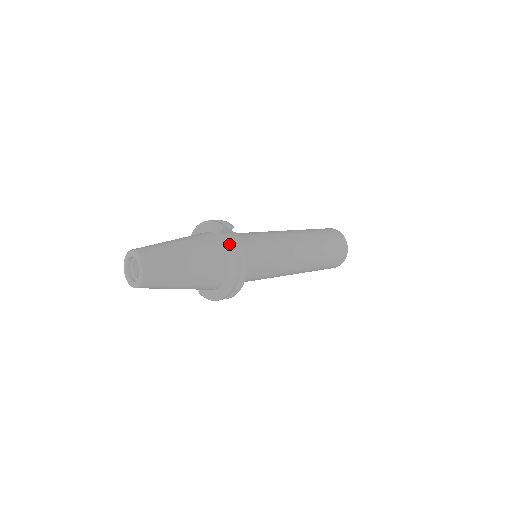
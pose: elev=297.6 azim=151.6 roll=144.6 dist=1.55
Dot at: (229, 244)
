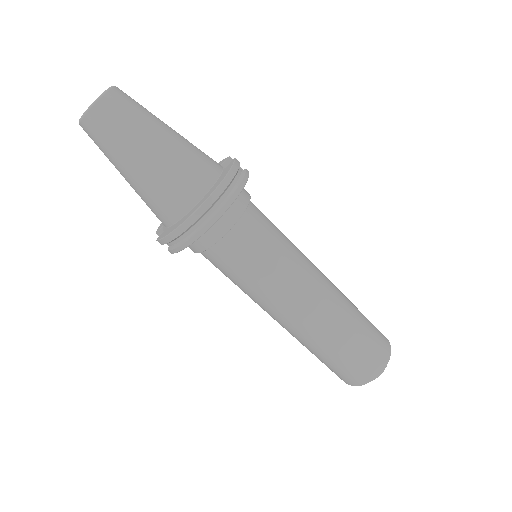
Dot at: occluded
